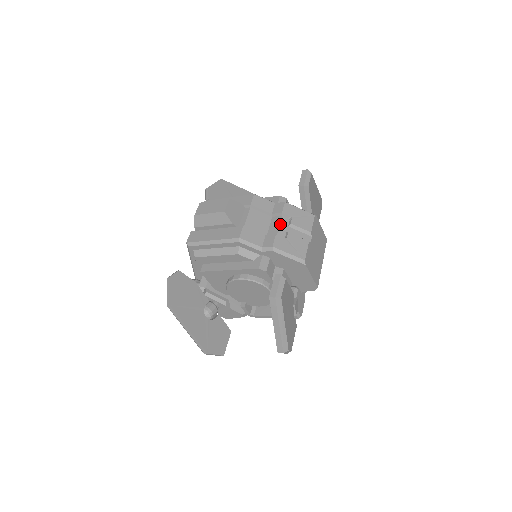
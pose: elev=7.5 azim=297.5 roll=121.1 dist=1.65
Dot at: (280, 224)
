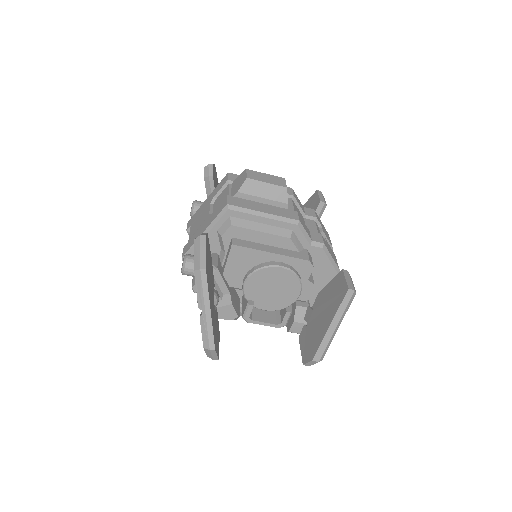
Dot at: (317, 227)
